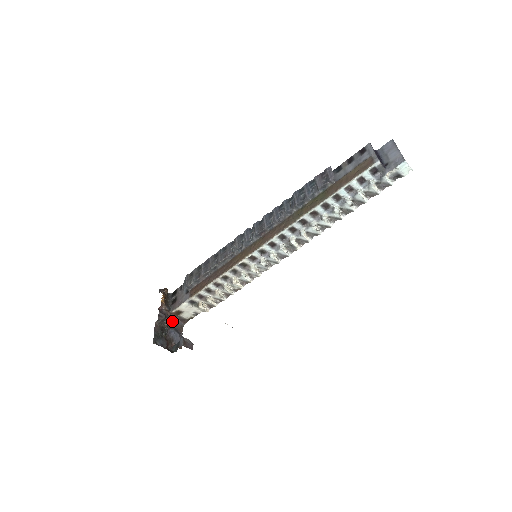
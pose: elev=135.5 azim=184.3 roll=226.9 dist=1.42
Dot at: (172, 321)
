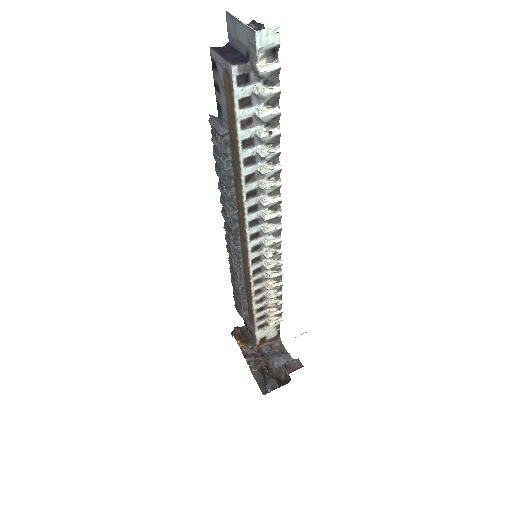
Dot at: (266, 351)
